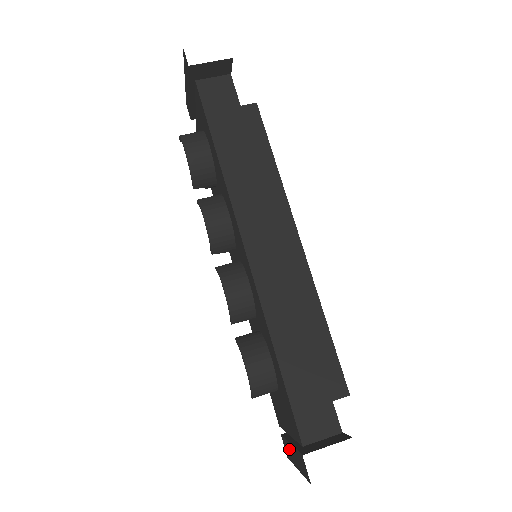
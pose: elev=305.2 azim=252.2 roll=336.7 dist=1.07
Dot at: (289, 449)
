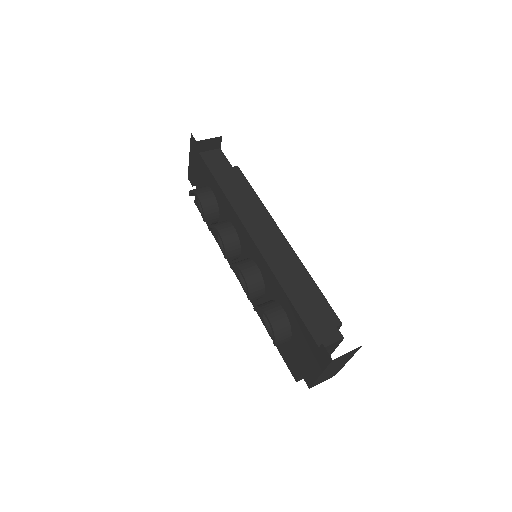
Dot at: (310, 370)
